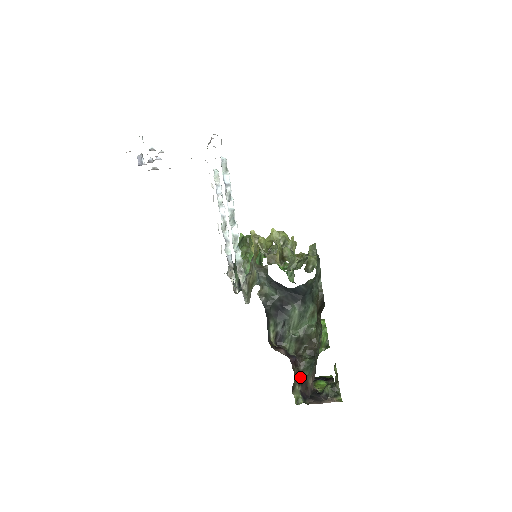
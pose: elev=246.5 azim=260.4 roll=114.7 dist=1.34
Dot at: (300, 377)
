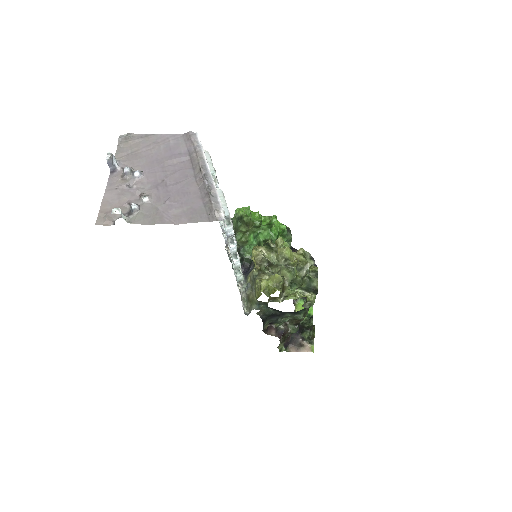
Dot at: (285, 339)
